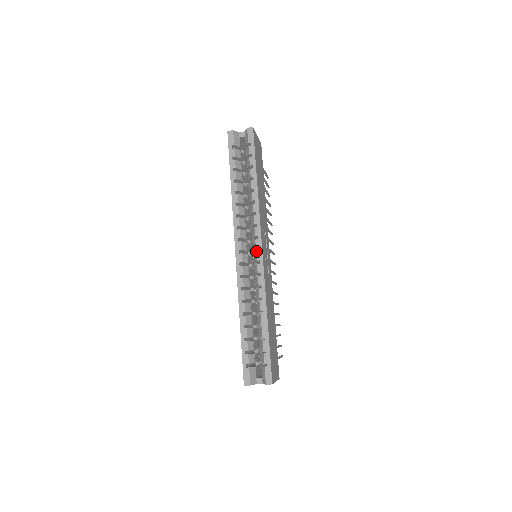
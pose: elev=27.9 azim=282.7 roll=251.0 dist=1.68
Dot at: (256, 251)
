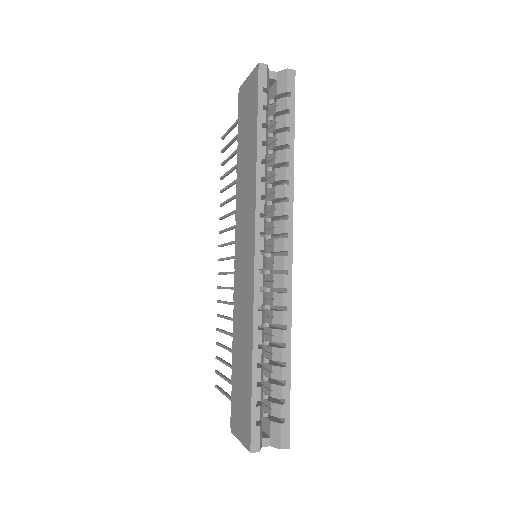
Dot at: (270, 252)
